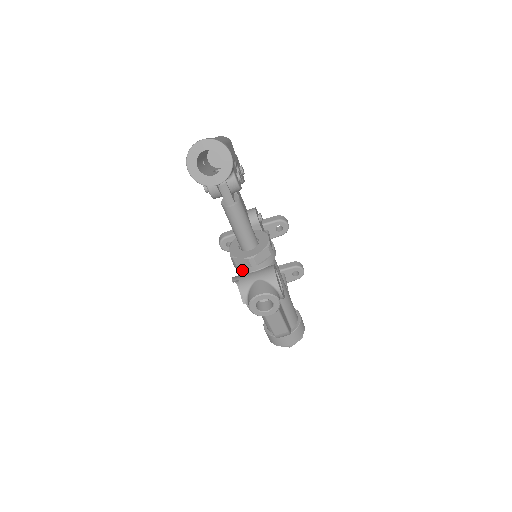
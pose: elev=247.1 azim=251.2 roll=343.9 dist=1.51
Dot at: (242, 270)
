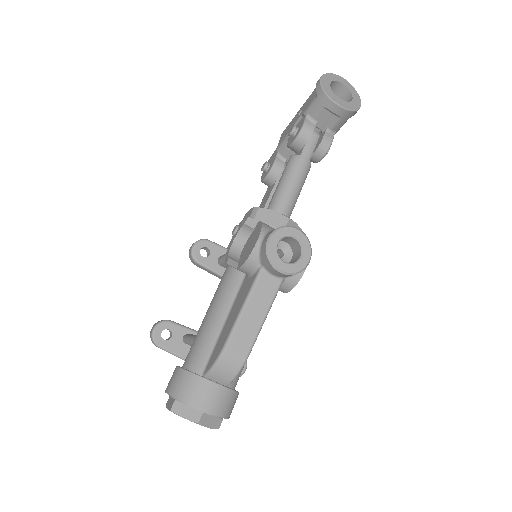
Dot at: occluded
